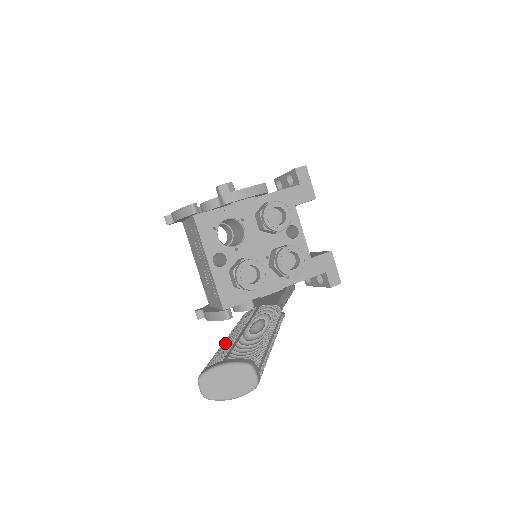
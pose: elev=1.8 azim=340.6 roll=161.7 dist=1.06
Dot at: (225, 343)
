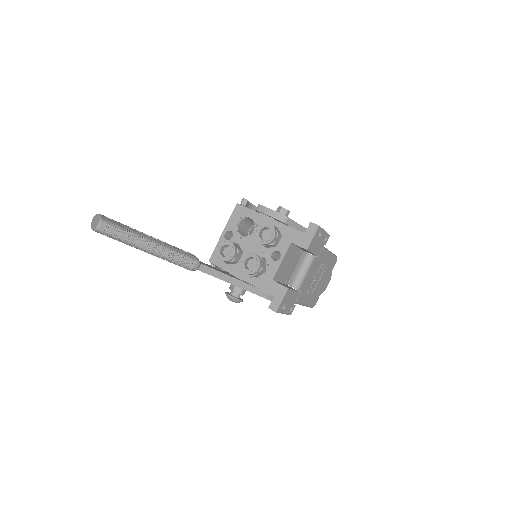
Dot at: occluded
